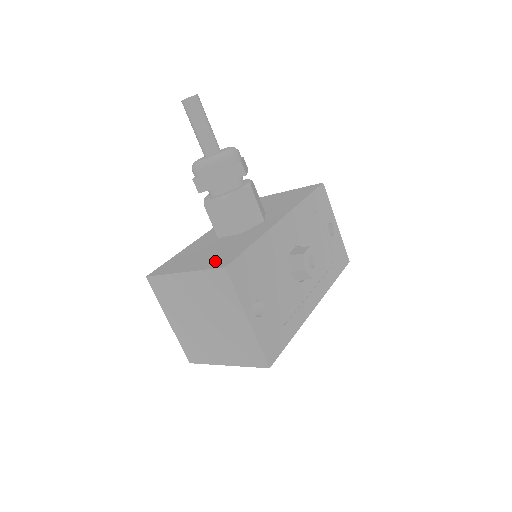
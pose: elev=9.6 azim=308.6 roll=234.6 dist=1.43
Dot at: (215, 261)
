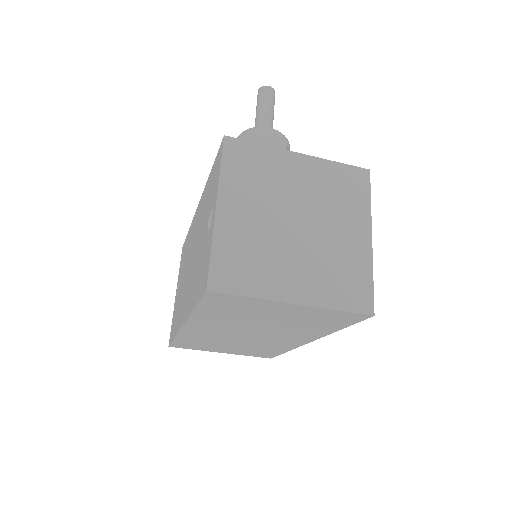
Dot at: occluded
